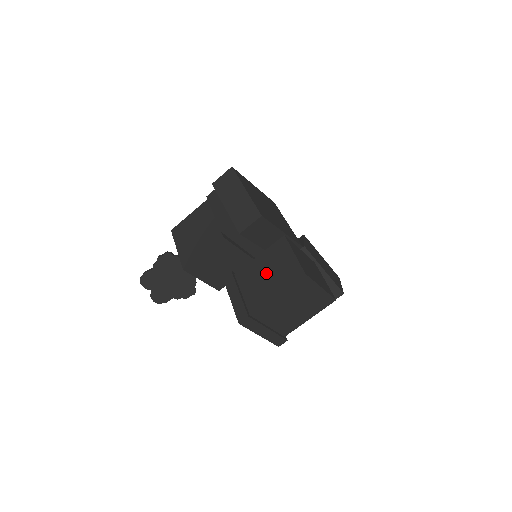
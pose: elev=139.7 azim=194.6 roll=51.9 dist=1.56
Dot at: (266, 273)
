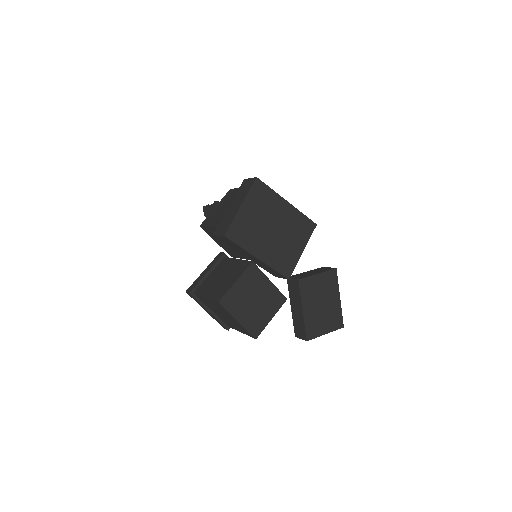
Dot at: (222, 276)
